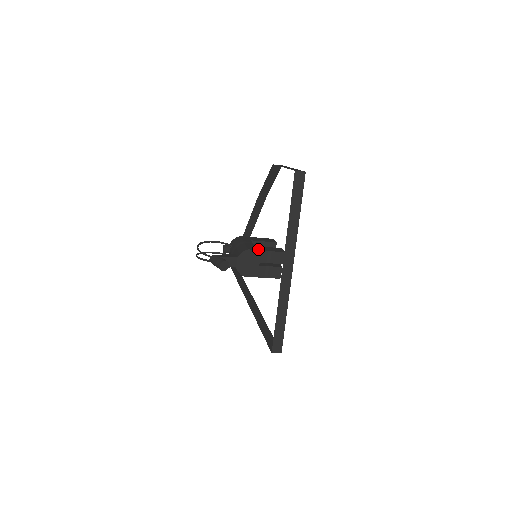
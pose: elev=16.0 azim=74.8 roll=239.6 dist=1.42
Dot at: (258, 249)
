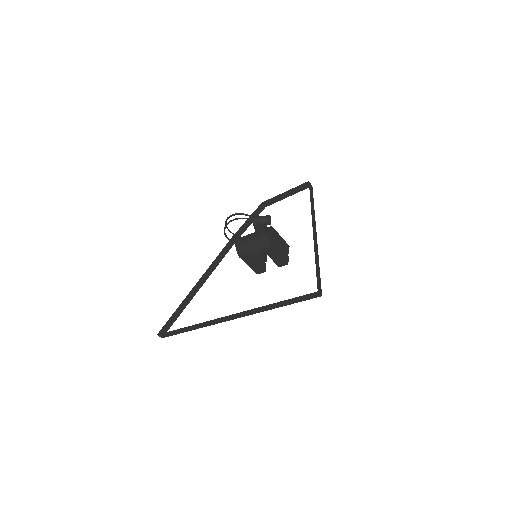
Dot at: (276, 233)
